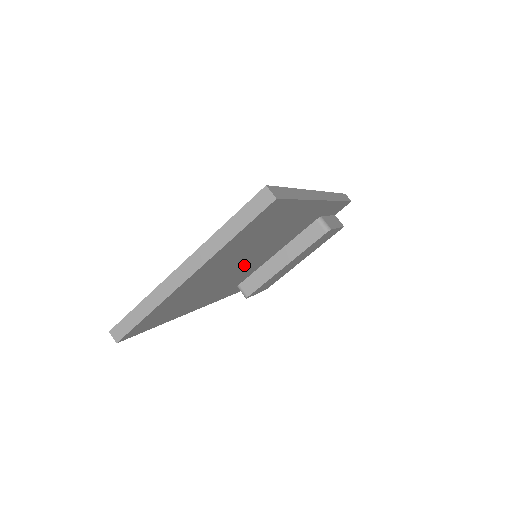
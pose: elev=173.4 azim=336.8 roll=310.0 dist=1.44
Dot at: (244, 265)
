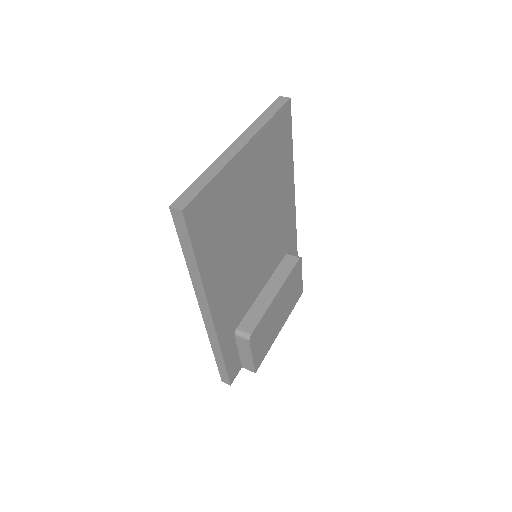
Dot at: (253, 247)
